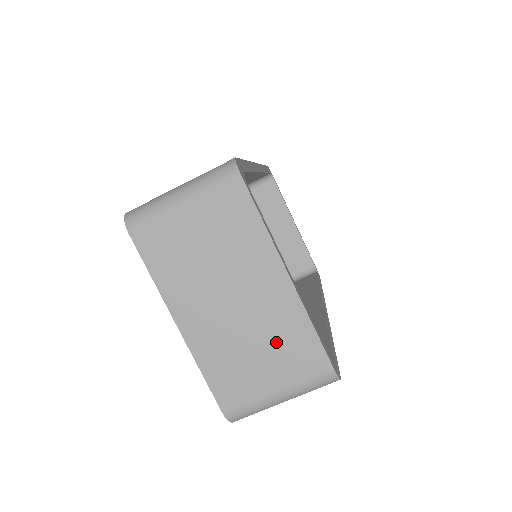
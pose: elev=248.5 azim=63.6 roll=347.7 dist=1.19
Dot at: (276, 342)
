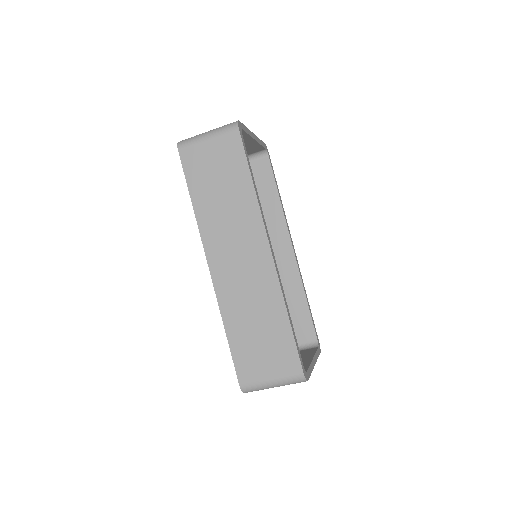
Dot at: occluded
